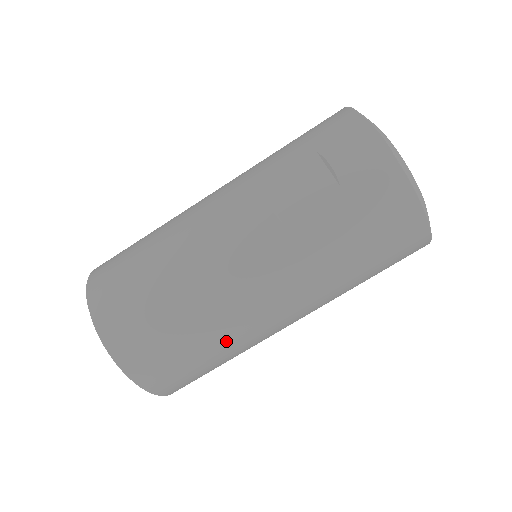
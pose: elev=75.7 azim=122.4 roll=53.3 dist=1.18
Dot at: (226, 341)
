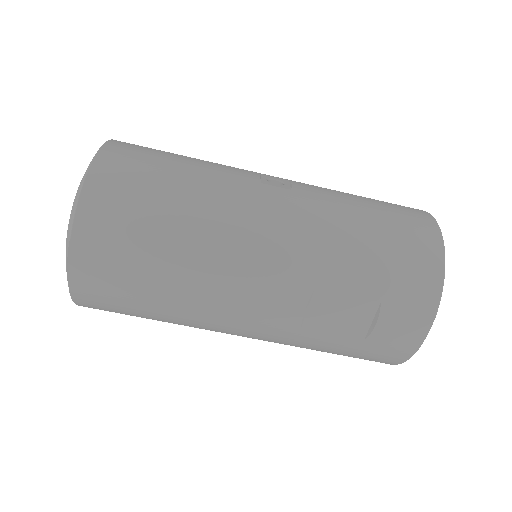
Dot at: occluded
